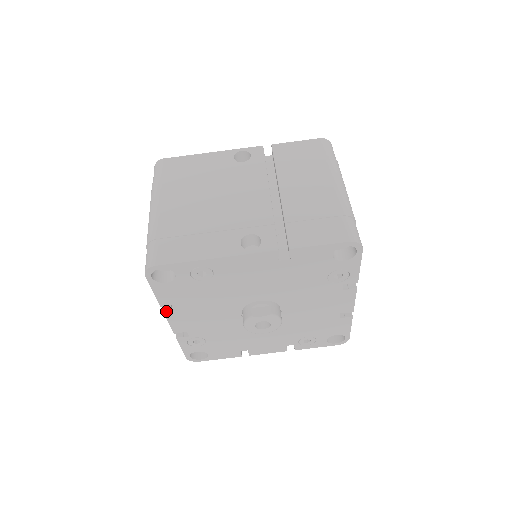
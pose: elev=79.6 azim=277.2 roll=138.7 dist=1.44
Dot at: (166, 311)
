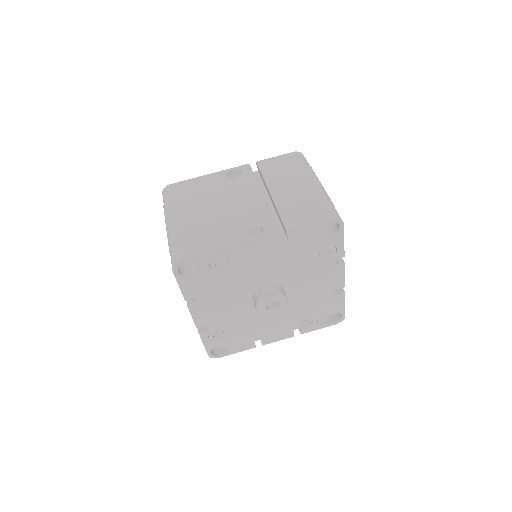
Dot at: (190, 305)
